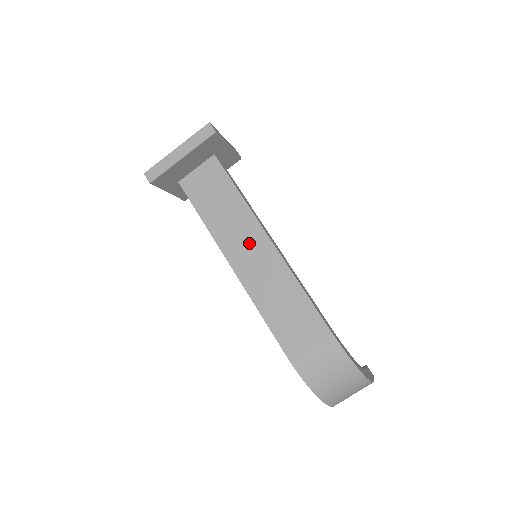
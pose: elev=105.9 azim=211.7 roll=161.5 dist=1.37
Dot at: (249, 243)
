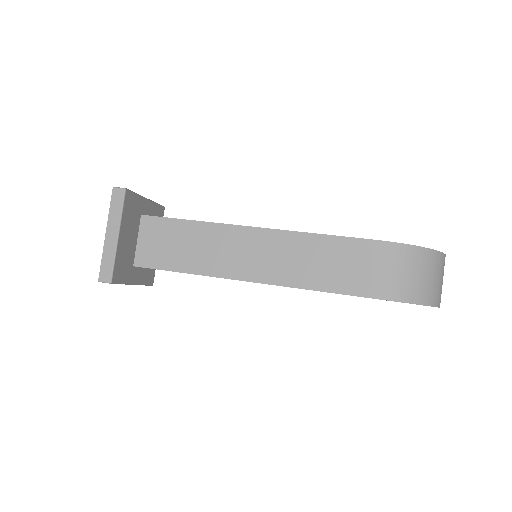
Dot at: (241, 248)
